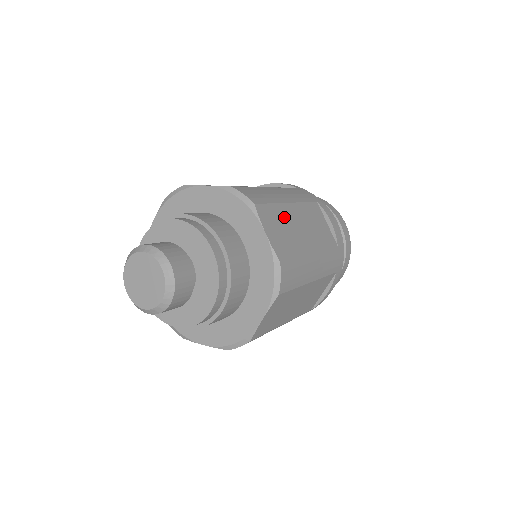
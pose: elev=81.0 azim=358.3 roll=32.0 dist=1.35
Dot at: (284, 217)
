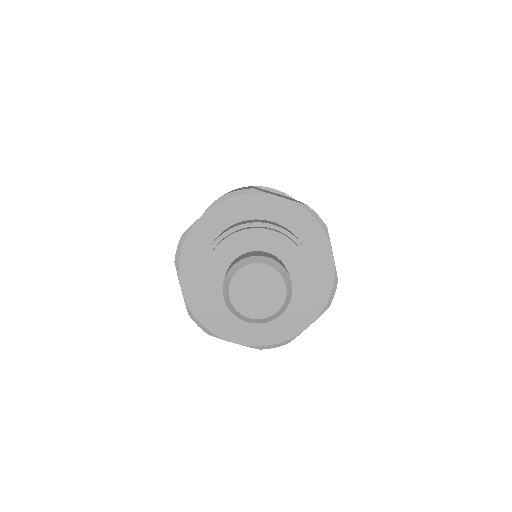
Dot at: occluded
